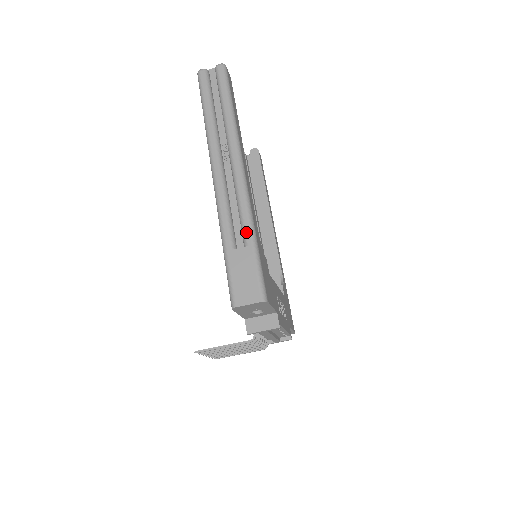
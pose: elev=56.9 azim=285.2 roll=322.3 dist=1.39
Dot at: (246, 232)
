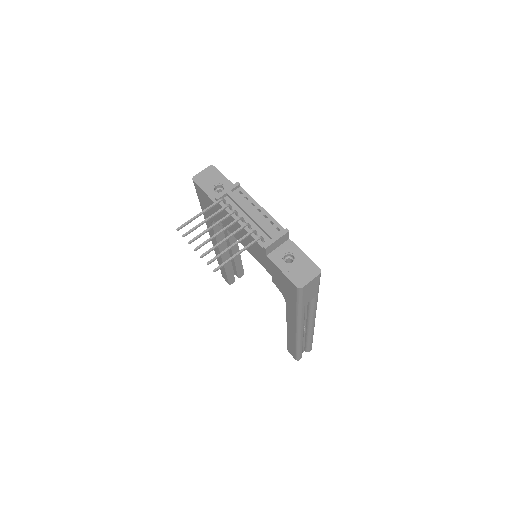
Dot at: occluded
